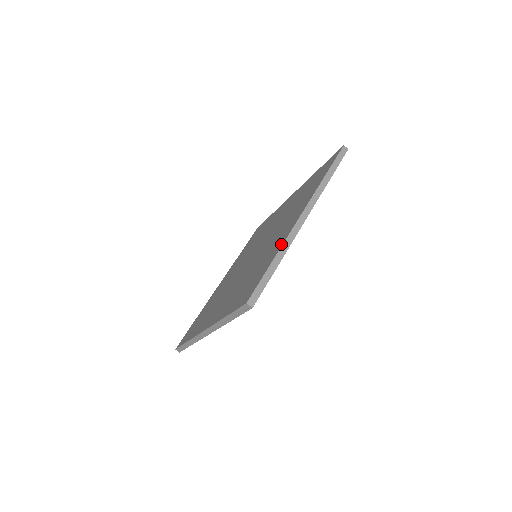
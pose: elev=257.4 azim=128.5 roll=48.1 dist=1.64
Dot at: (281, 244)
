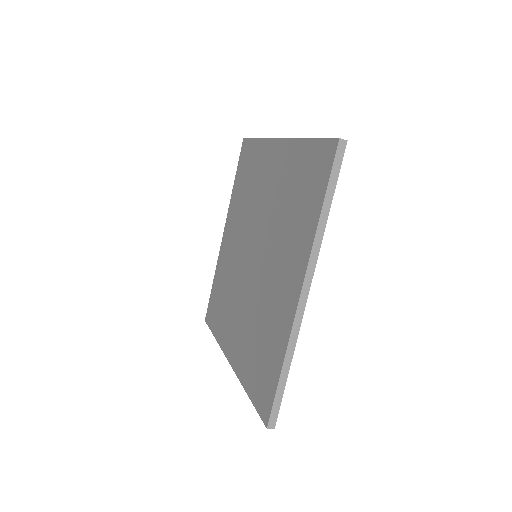
Dot at: (285, 341)
